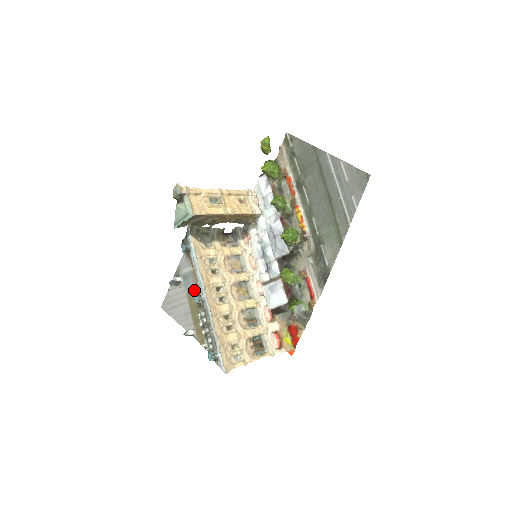
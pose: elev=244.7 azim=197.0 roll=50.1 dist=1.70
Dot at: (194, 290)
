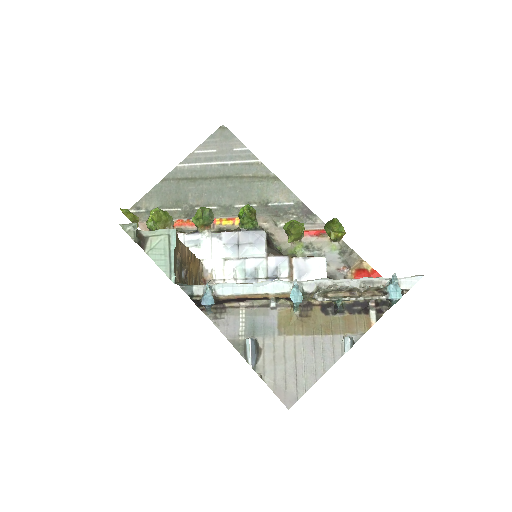
Dot at: (278, 317)
